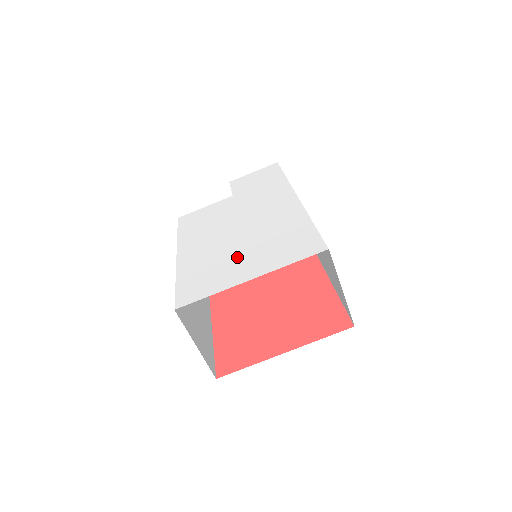
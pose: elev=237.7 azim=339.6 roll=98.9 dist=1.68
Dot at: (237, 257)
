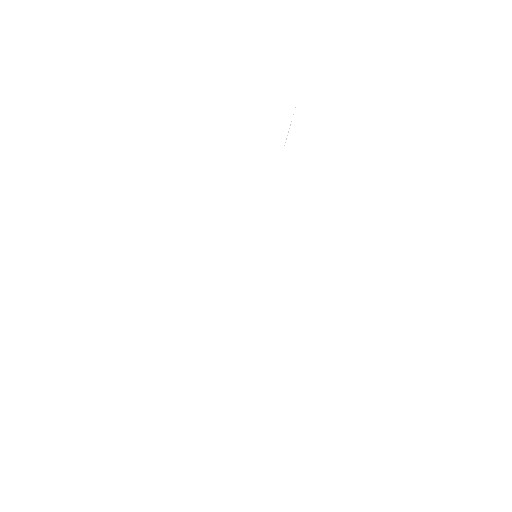
Dot at: (220, 323)
